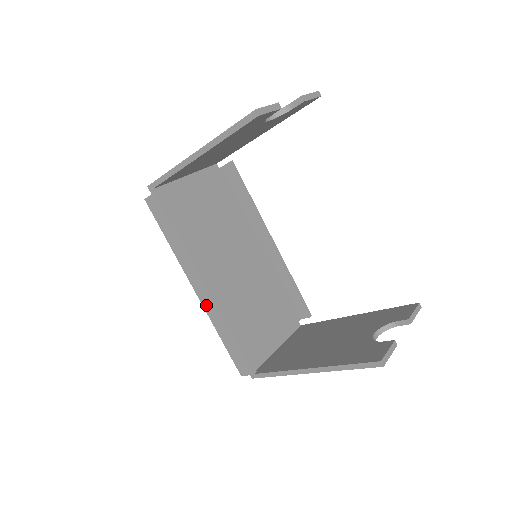
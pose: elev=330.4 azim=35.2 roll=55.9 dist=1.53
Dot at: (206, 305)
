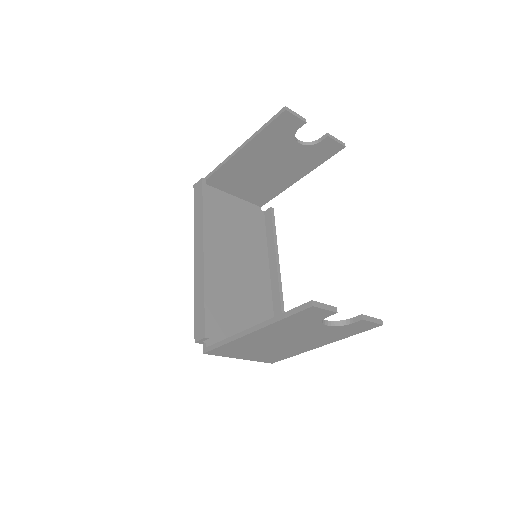
Dot at: (197, 269)
